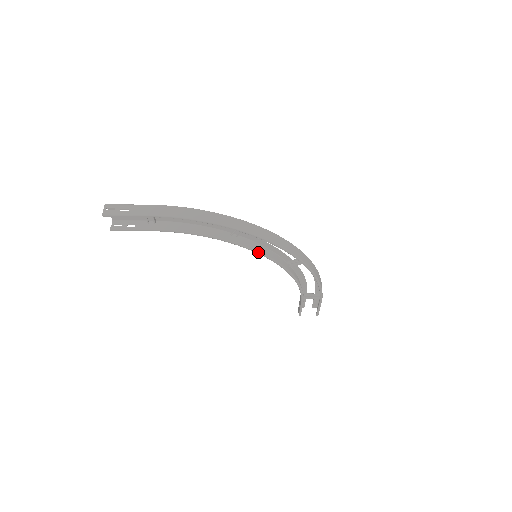
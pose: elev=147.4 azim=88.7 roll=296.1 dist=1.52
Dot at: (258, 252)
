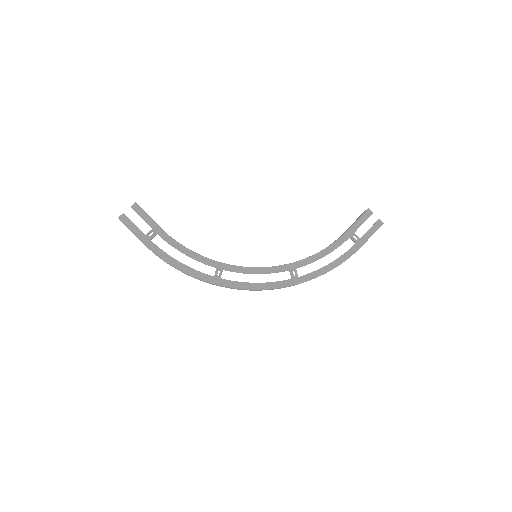
Dot at: occluded
